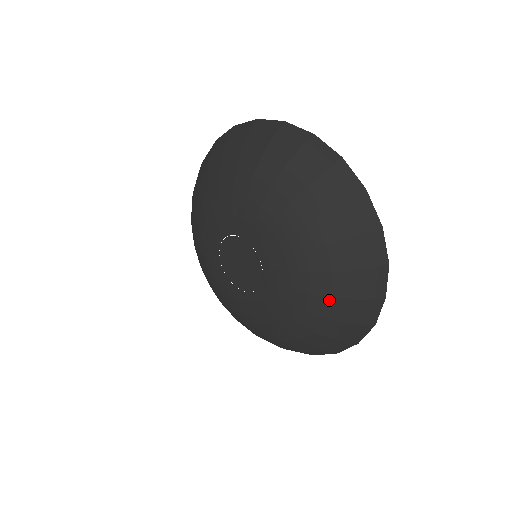
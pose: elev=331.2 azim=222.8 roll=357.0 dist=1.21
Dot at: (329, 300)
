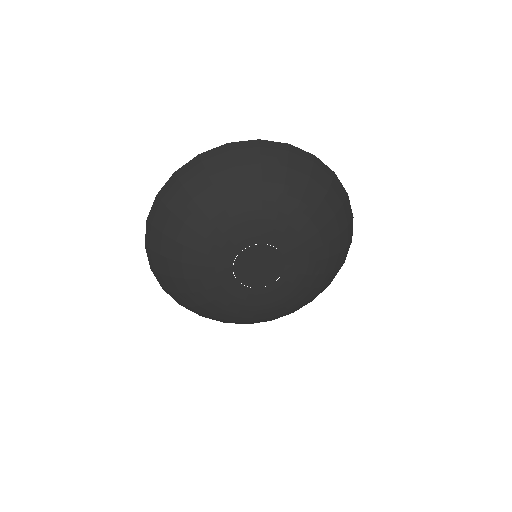
Dot at: (327, 275)
